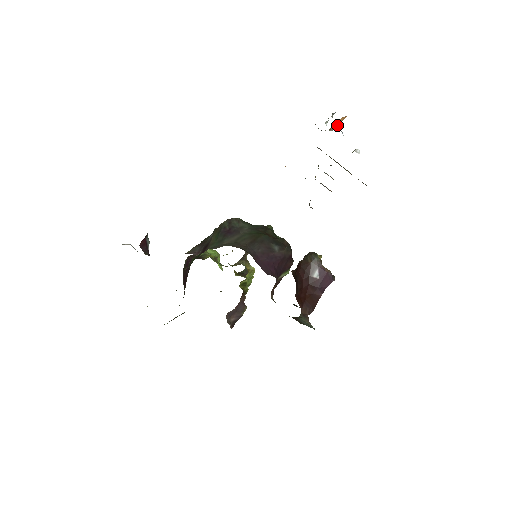
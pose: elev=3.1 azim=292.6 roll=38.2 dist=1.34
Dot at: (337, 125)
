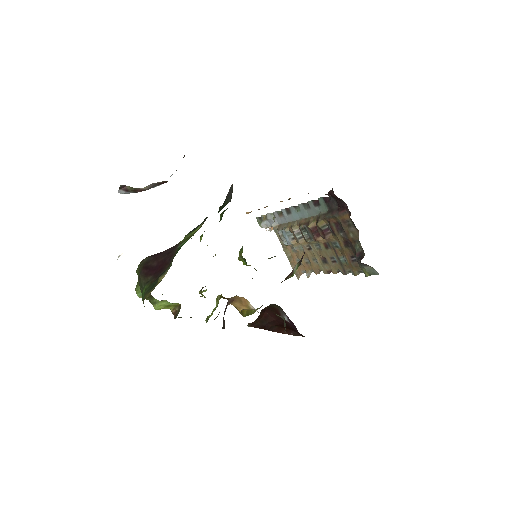
Dot at: occluded
